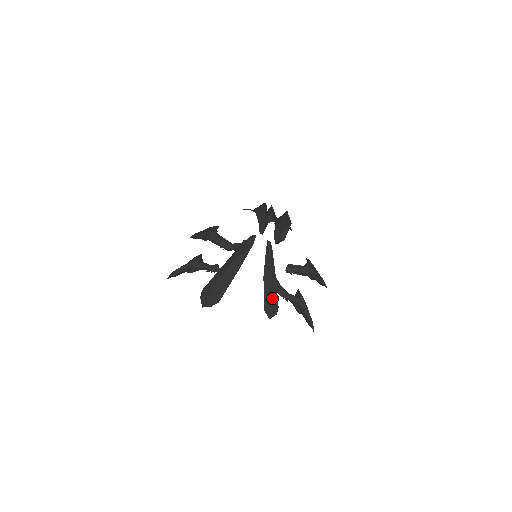
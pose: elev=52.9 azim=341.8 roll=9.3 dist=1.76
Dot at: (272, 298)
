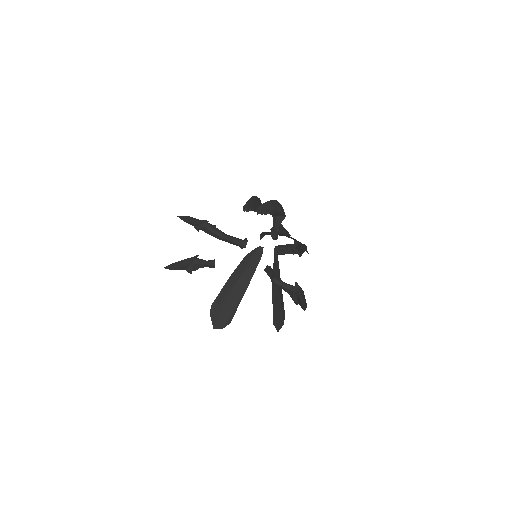
Dot at: (279, 307)
